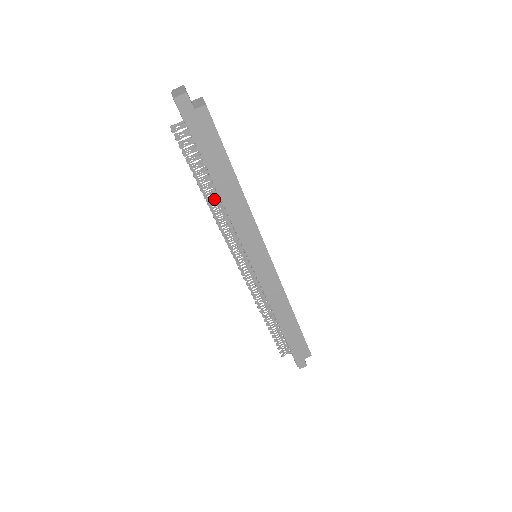
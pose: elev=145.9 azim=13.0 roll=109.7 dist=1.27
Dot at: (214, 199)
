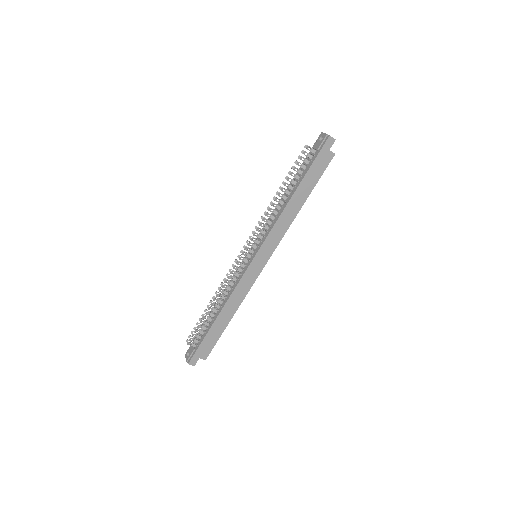
Dot at: (280, 200)
